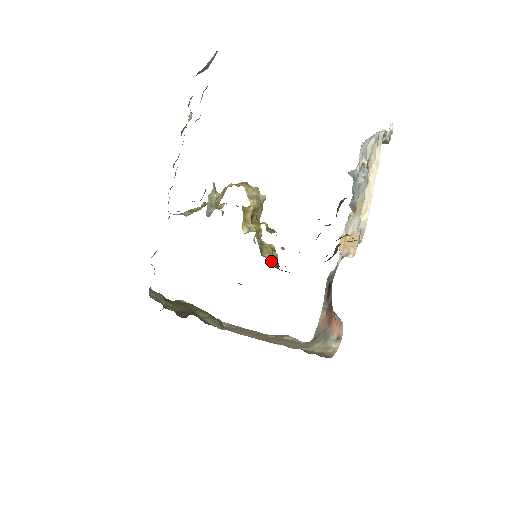
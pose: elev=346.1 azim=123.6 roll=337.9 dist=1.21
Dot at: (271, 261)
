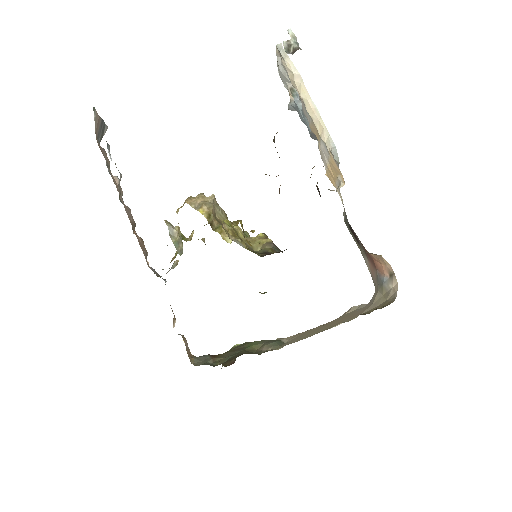
Dot at: (265, 251)
